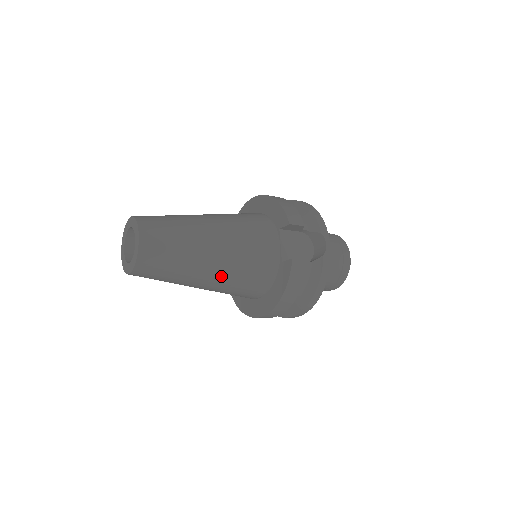
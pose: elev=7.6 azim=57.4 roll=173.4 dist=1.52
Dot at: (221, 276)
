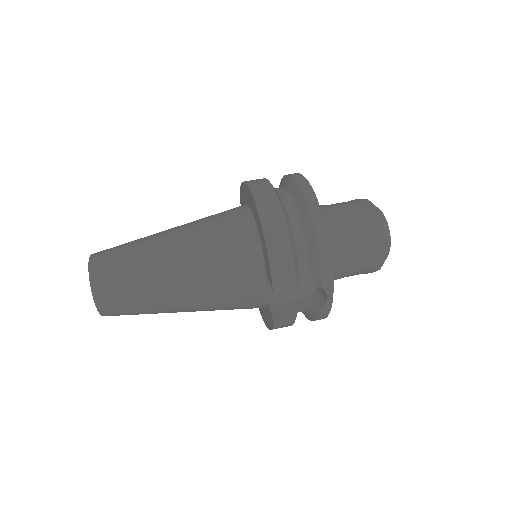
Dot at: occluded
